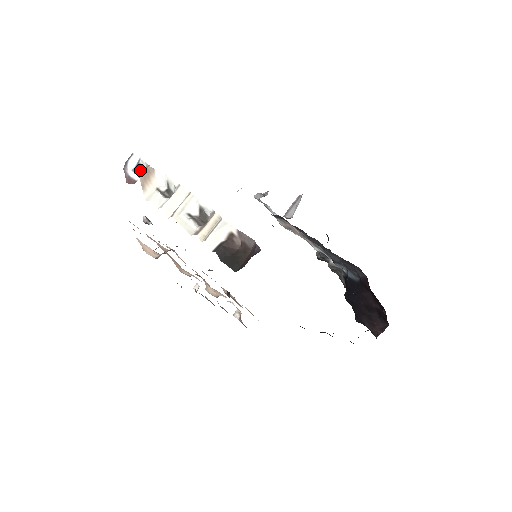
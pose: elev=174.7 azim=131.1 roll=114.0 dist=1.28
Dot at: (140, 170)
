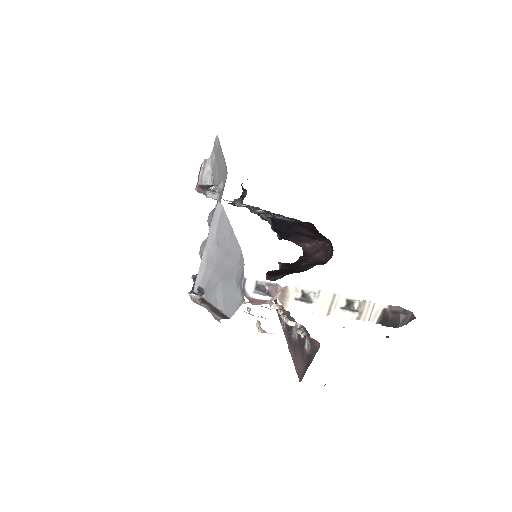
Dot at: (259, 288)
